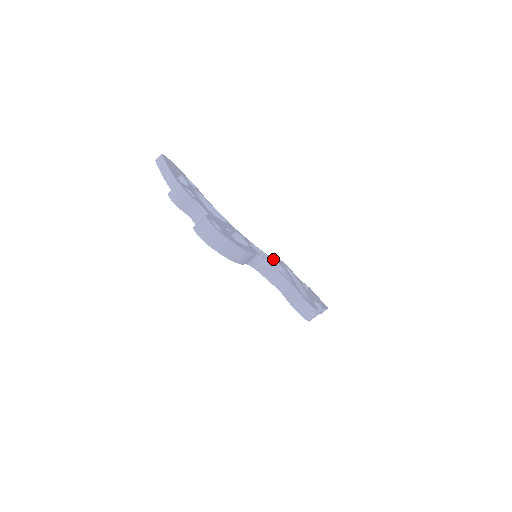
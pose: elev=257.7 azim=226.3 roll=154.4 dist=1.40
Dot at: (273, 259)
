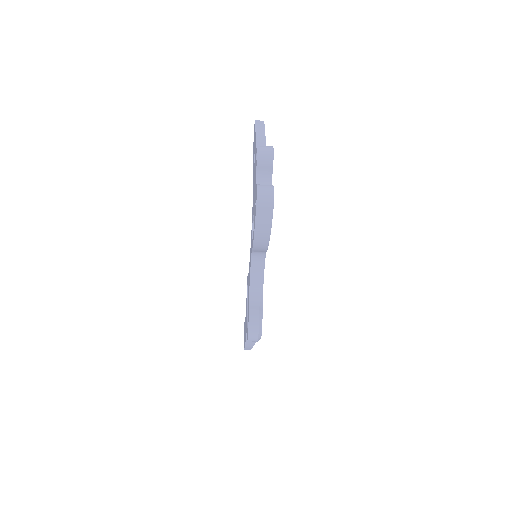
Dot at: occluded
